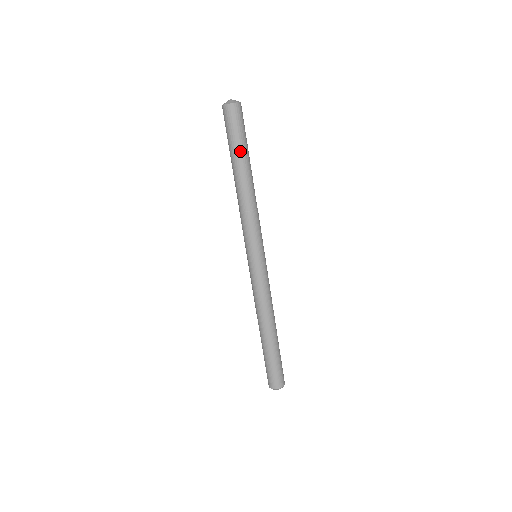
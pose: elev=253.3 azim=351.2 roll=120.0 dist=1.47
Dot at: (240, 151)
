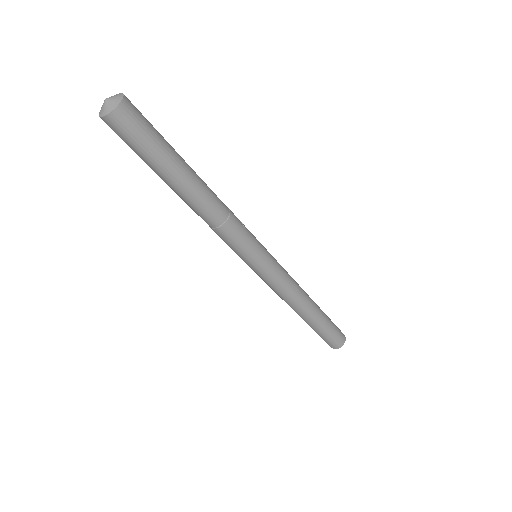
Dot at: (161, 170)
